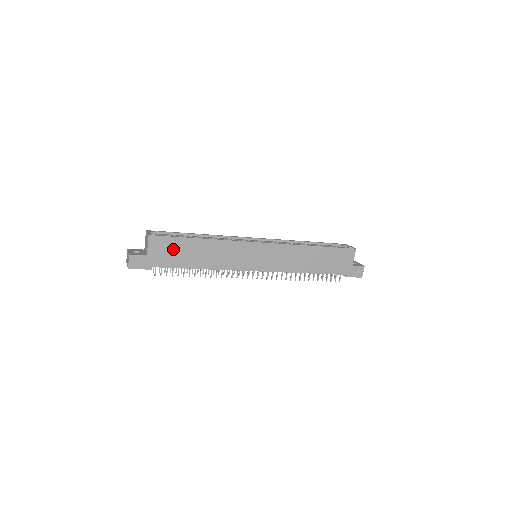
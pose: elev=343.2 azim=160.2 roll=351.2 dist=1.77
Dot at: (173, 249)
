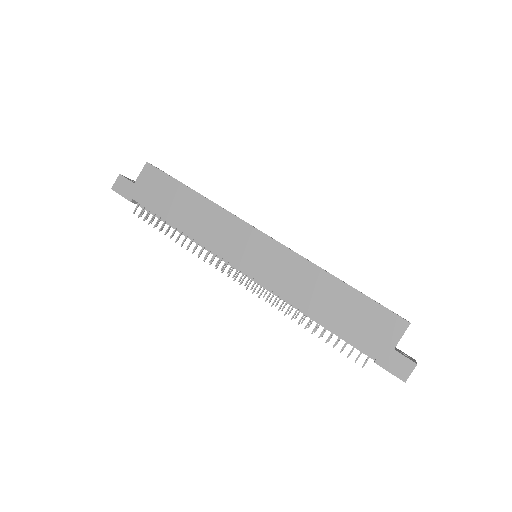
Dot at: (162, 189)
